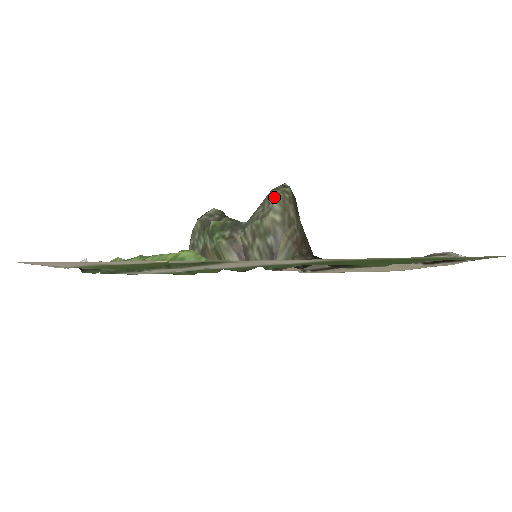
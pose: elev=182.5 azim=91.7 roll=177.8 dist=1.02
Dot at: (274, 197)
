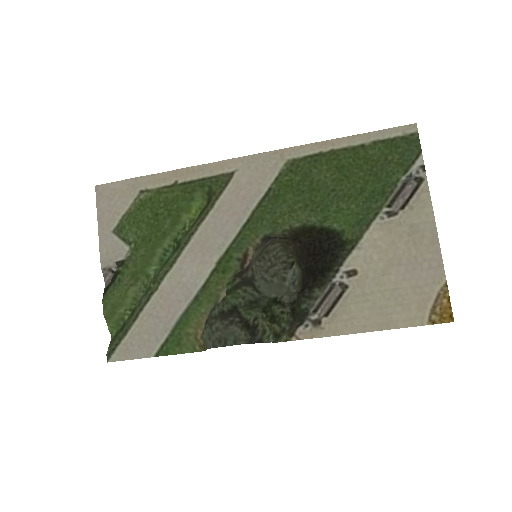
Dot at: (279, 255)
